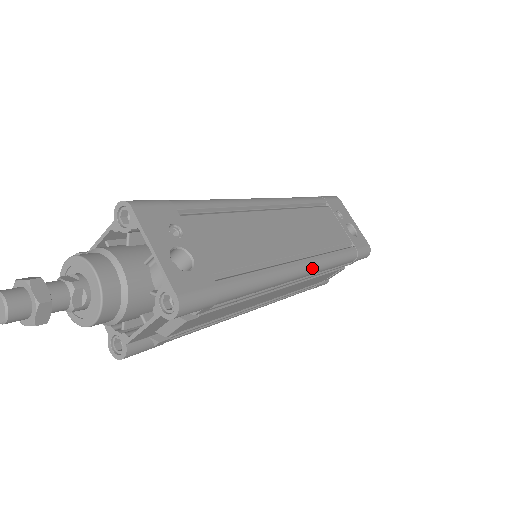
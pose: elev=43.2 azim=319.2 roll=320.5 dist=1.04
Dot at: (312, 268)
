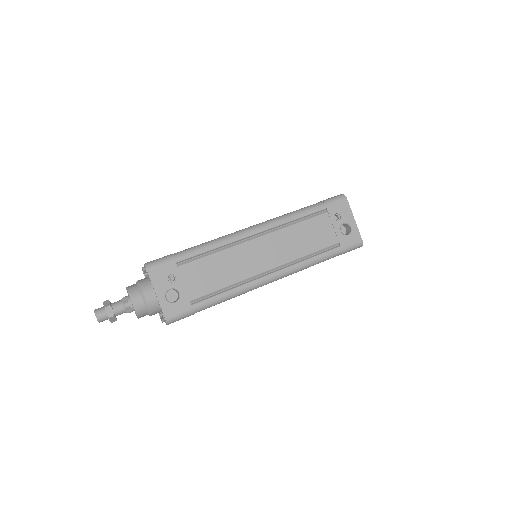
Dot at: (281, 277)
